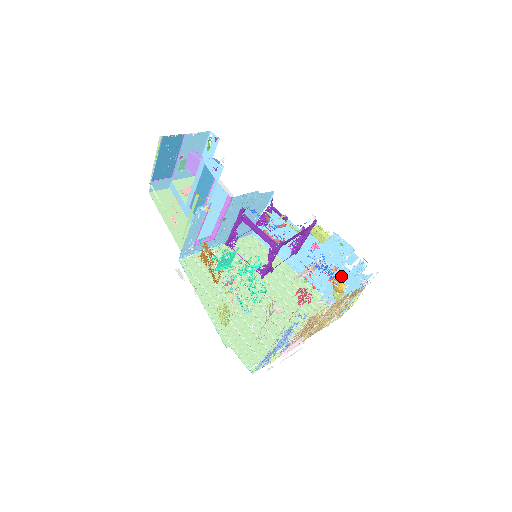
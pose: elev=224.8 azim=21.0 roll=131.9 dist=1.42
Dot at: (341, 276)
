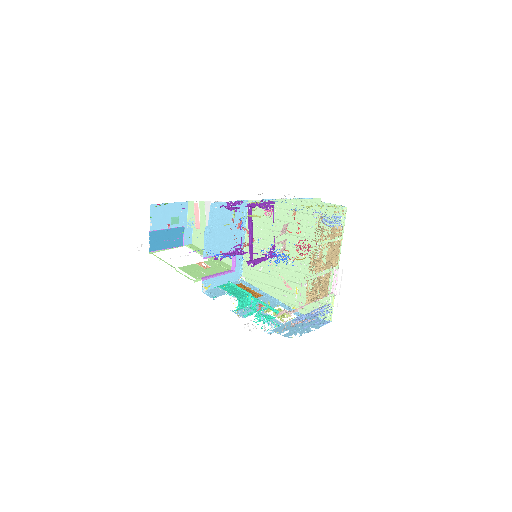
Dot at: occluded
